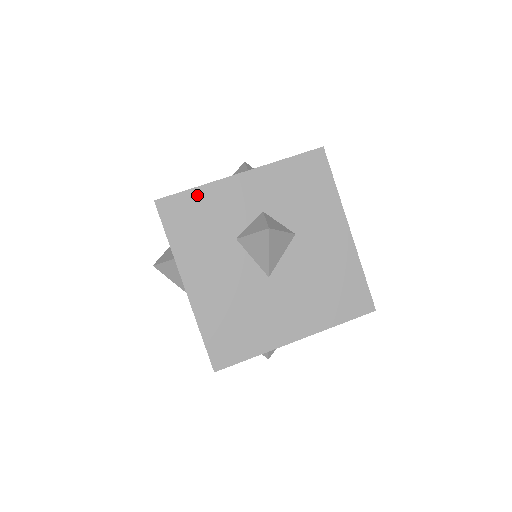
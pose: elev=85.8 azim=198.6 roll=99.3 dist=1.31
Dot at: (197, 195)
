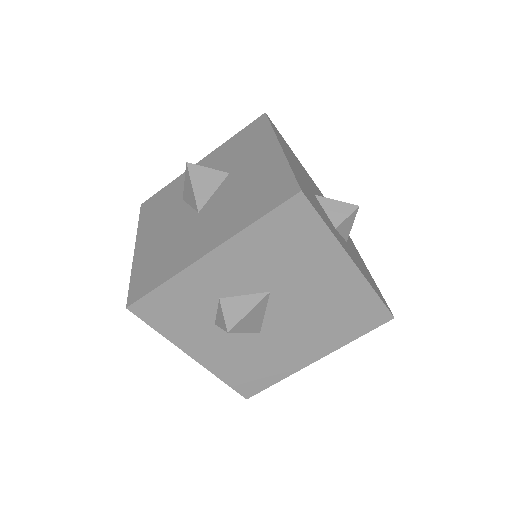
Dot at: (167, 188)
